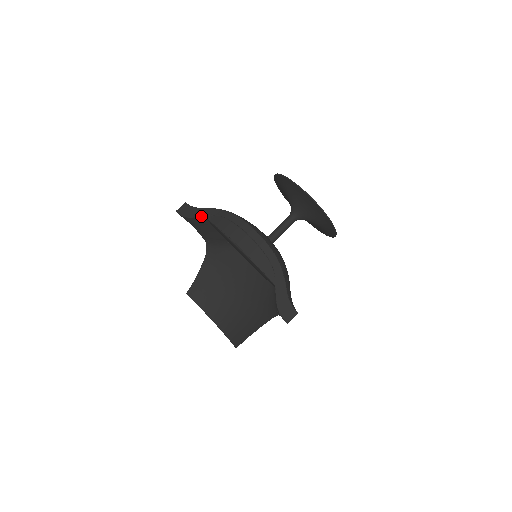
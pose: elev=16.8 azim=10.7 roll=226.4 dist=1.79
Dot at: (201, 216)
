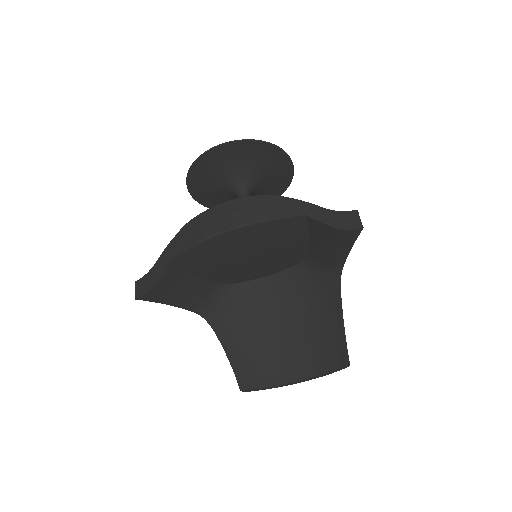
Dot at: (164, 265)
